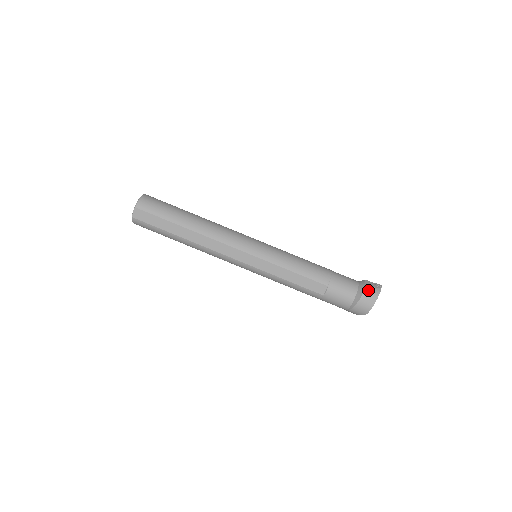
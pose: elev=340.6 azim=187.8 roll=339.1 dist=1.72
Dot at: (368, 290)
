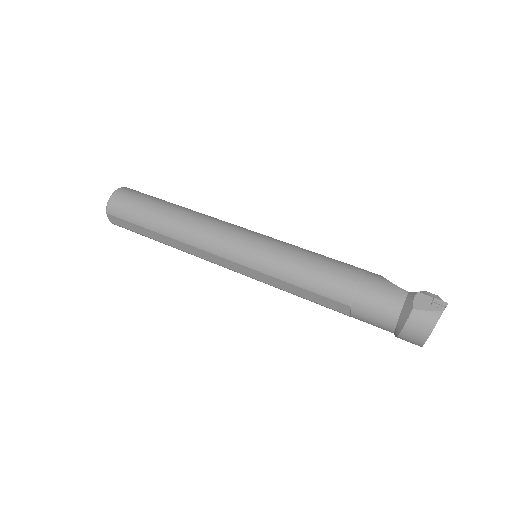
Dot at: (415, 317)
